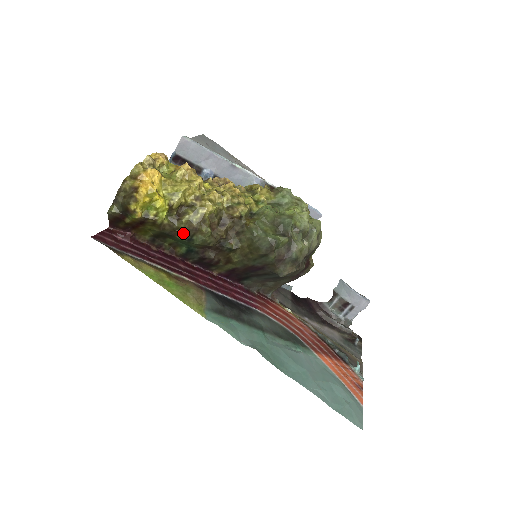
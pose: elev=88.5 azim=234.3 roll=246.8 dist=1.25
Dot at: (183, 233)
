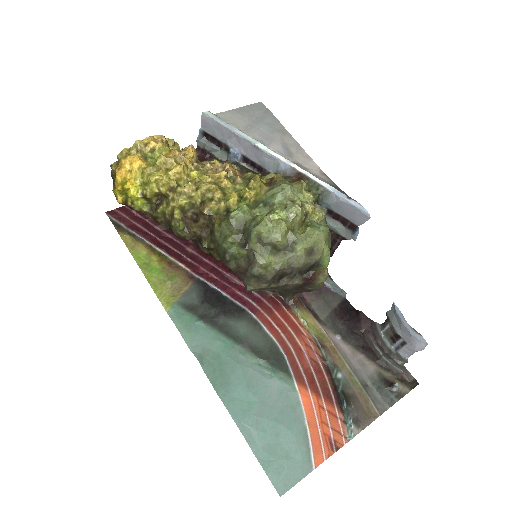
Dot at: (163, 222)
